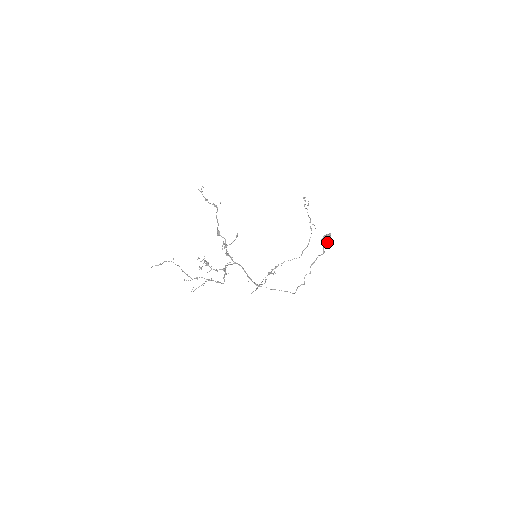
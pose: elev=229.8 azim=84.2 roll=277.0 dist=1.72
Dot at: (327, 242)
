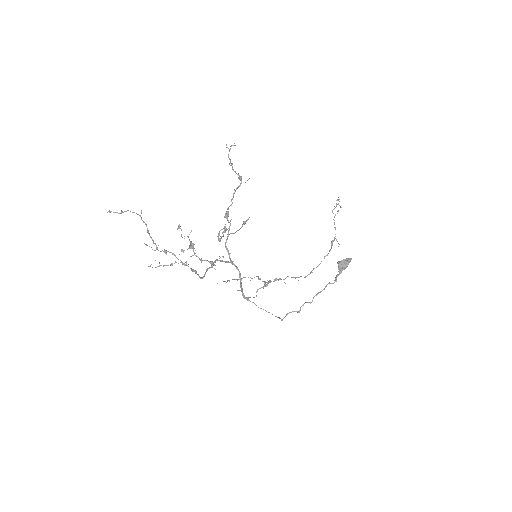
Dot at: (344, 269)
